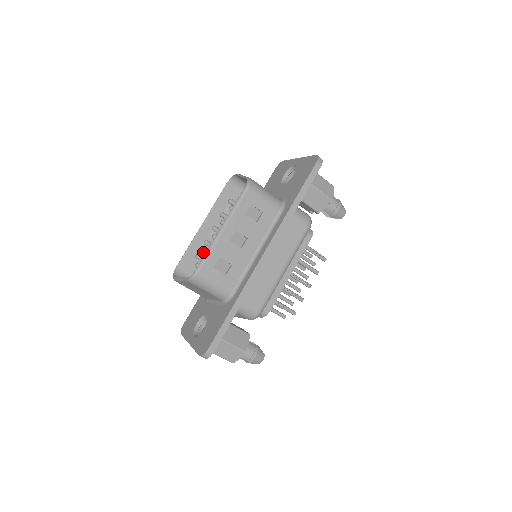
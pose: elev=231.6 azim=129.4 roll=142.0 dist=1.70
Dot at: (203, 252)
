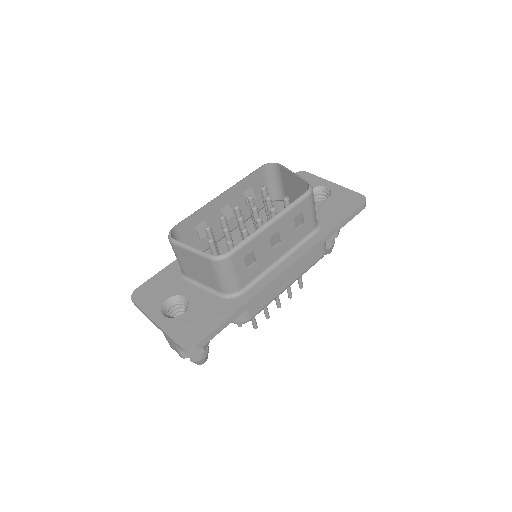
Dot at: (205, 223)
